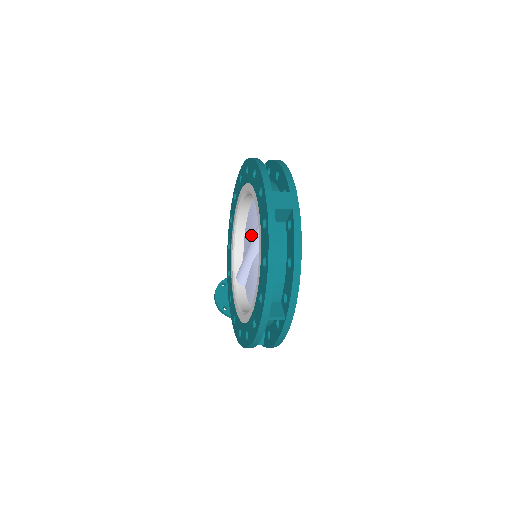
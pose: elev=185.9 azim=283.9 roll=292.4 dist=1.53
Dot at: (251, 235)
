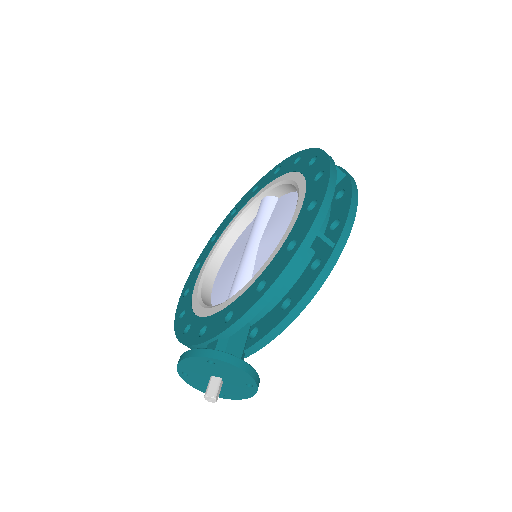
Dot at: (238, 257)
